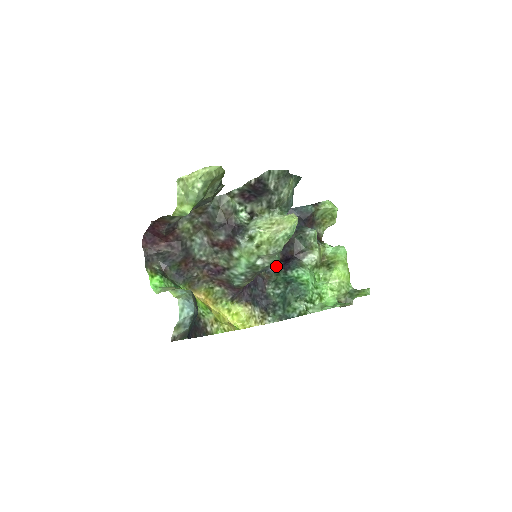
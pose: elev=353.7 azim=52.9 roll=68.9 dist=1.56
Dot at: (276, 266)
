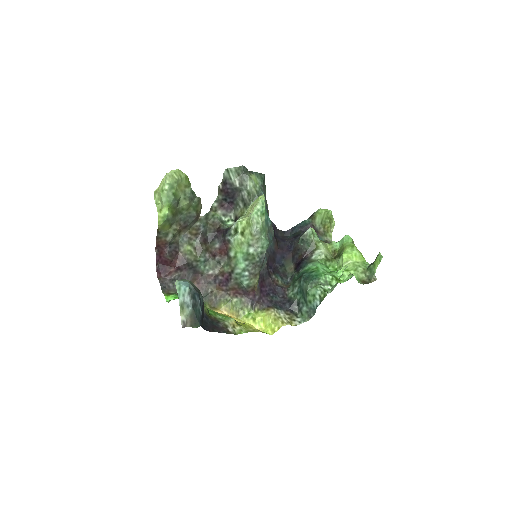
Dot at: (292, 275)
